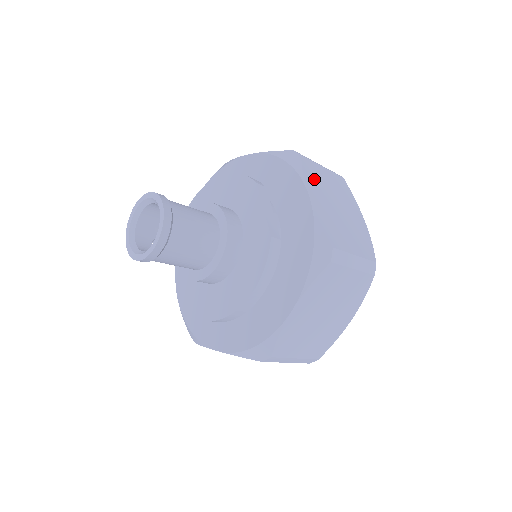
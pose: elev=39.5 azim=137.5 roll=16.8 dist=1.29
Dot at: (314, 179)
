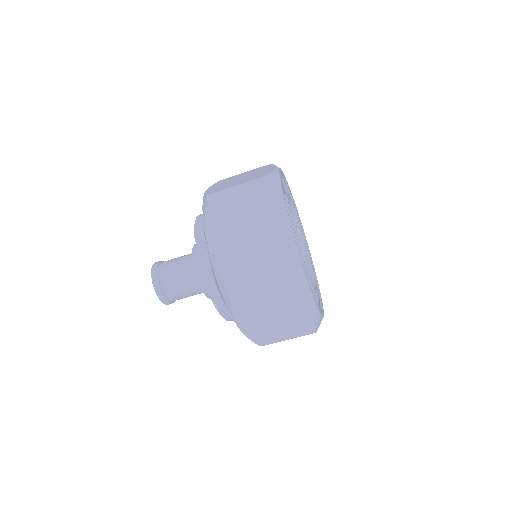
Dot at: (219, 222)
